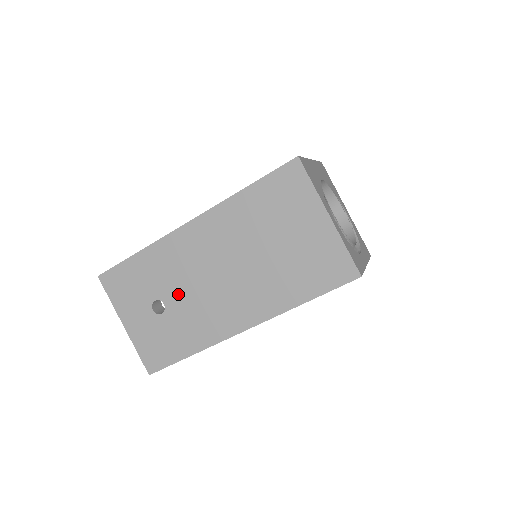
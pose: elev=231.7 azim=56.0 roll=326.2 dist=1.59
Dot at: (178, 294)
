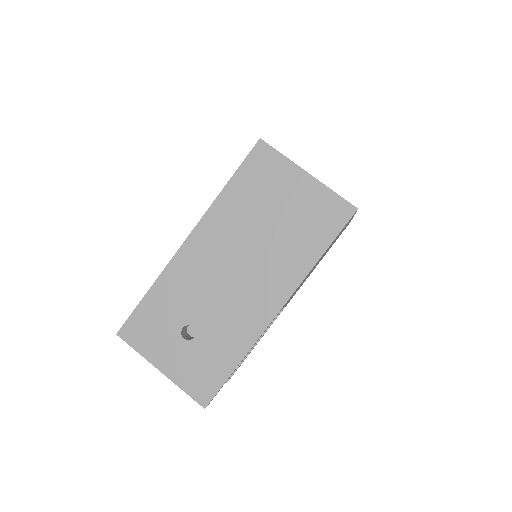
Dot at: (203, 310)
